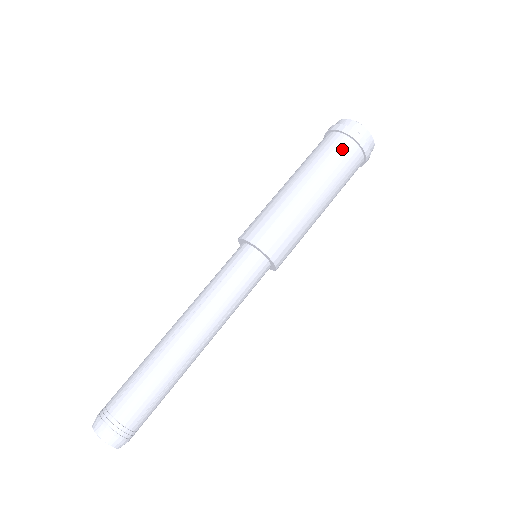
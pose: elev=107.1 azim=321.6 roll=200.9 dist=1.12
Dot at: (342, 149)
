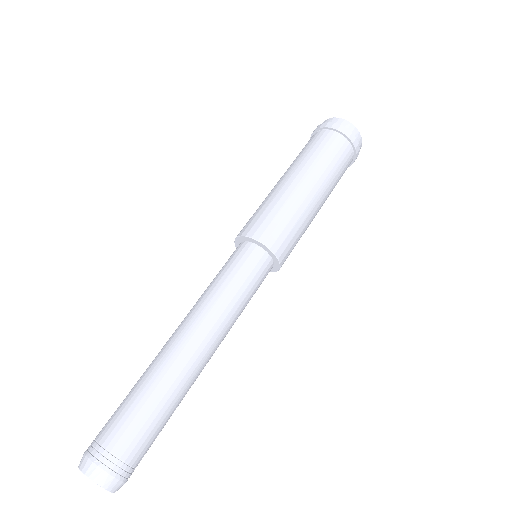
Dot at: (346, 158)
